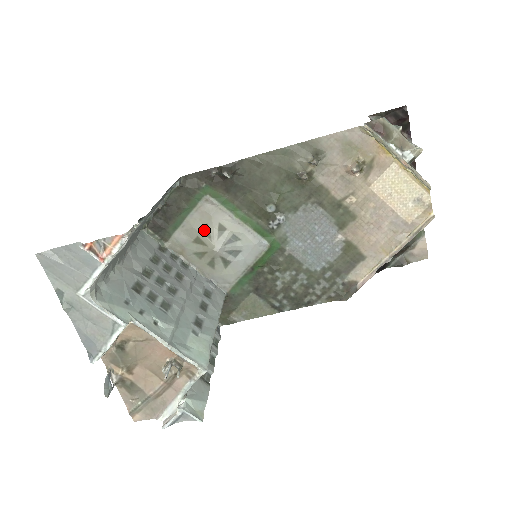
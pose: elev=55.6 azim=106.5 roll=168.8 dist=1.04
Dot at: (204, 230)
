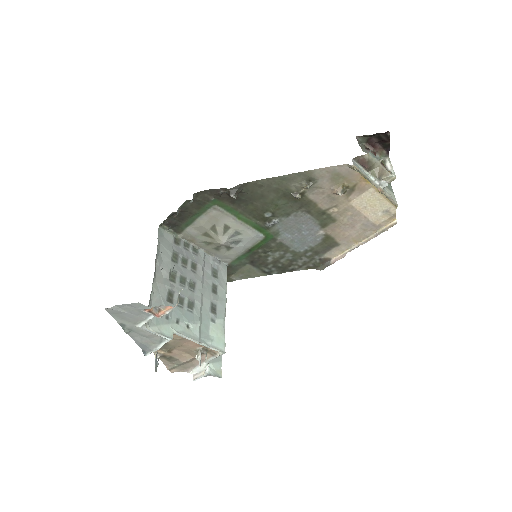
Dot at: (212, 228)
